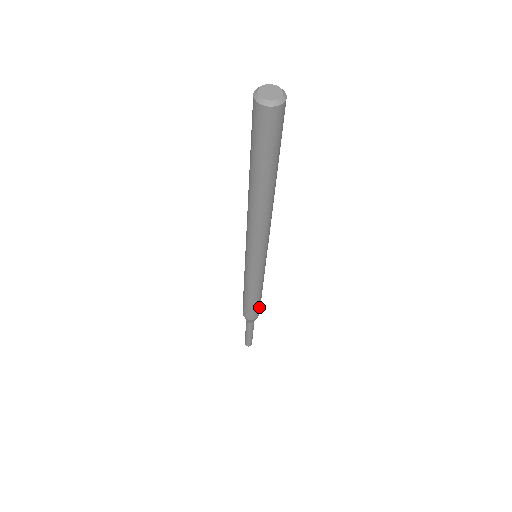
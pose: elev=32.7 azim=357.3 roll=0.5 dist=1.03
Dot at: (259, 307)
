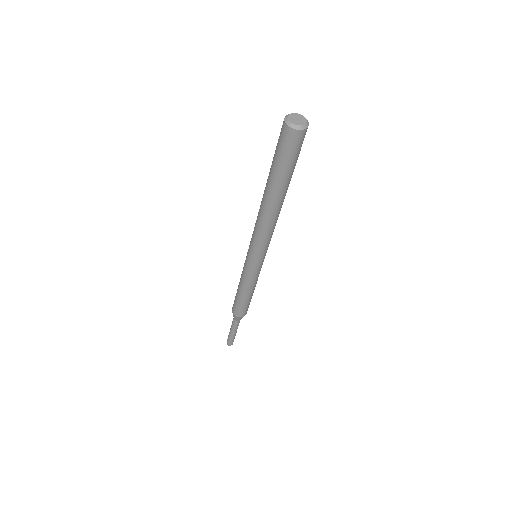
Dot at: (244, 308)
